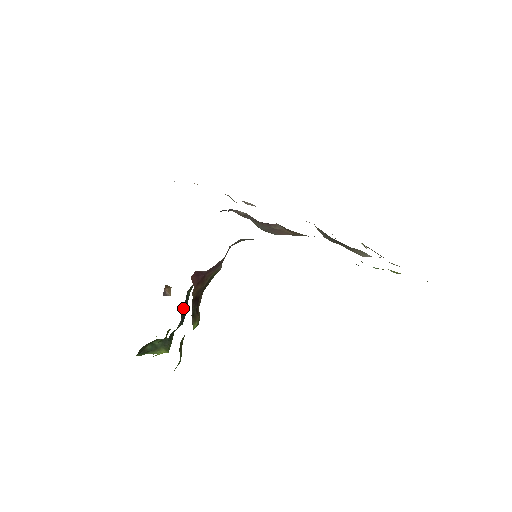
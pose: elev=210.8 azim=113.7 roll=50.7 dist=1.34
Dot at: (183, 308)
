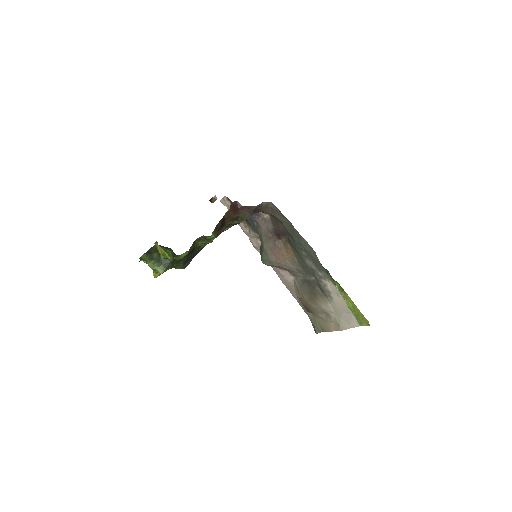
Dot at: (193, 250)
